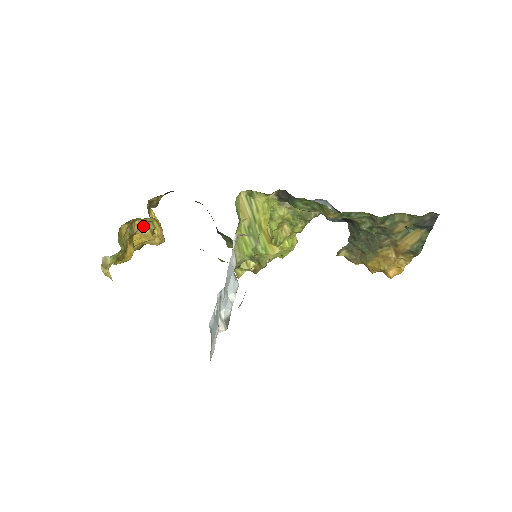
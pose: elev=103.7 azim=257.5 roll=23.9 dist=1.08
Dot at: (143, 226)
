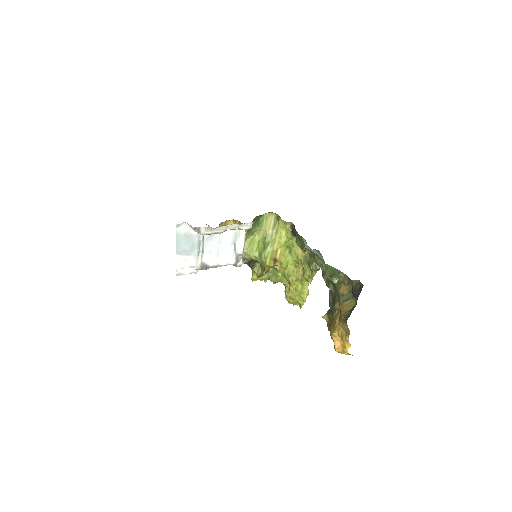
Dot at: occluded
